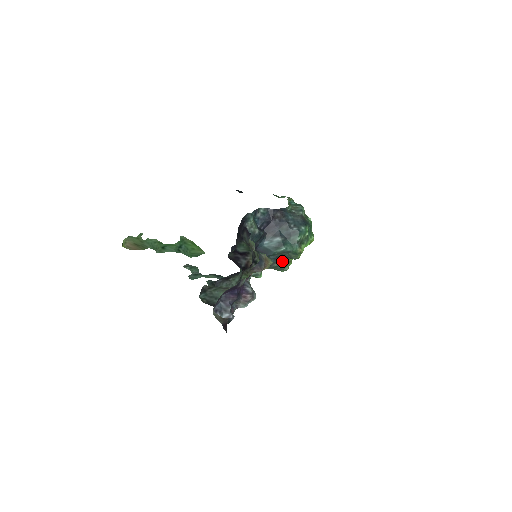
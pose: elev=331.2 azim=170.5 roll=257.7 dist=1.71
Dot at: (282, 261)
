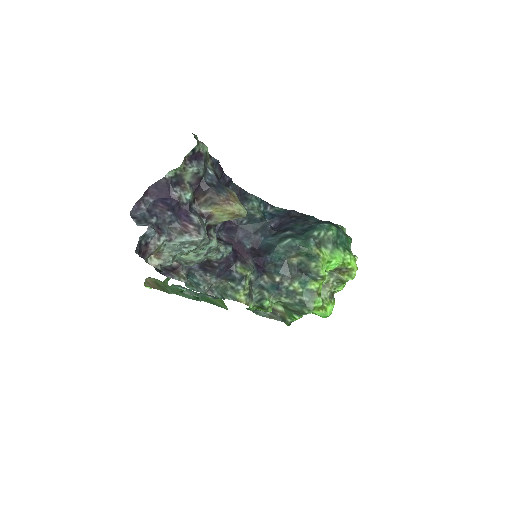
Dot at: (297, 279)
